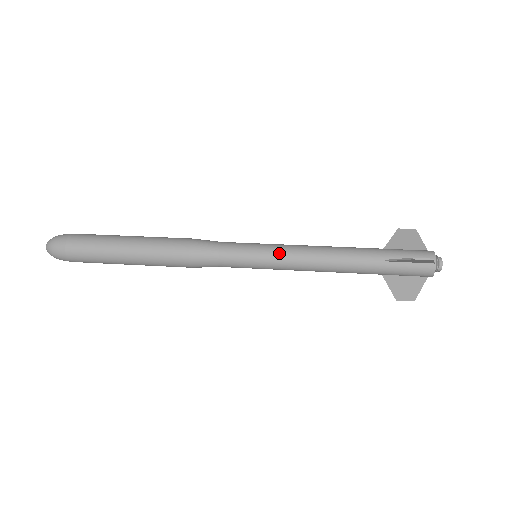
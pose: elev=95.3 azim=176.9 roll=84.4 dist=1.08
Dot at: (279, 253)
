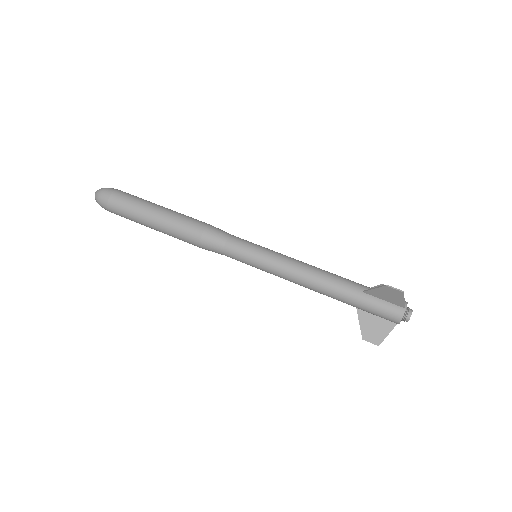
Dot at: (276, 256)
